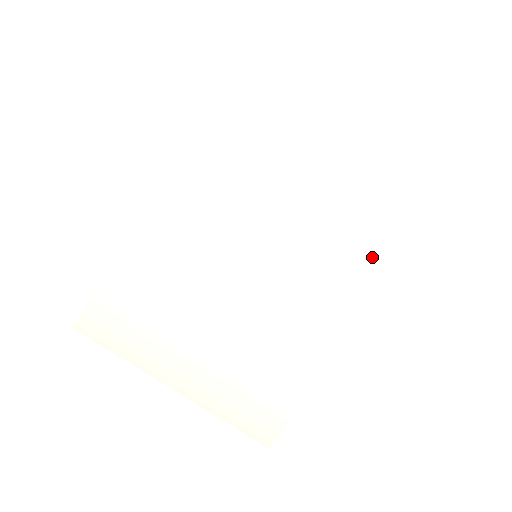
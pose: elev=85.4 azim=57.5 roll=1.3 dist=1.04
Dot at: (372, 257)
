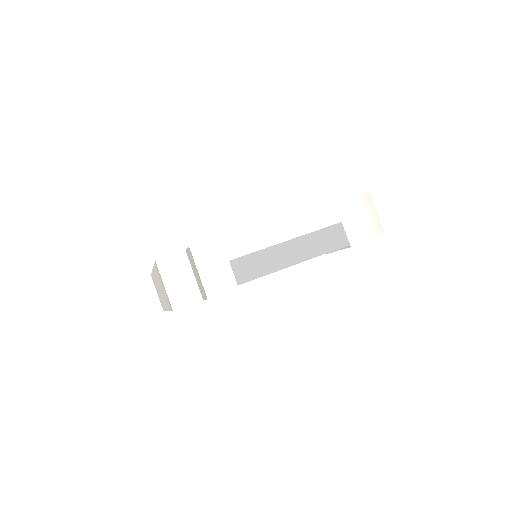
Dot at: occluded
